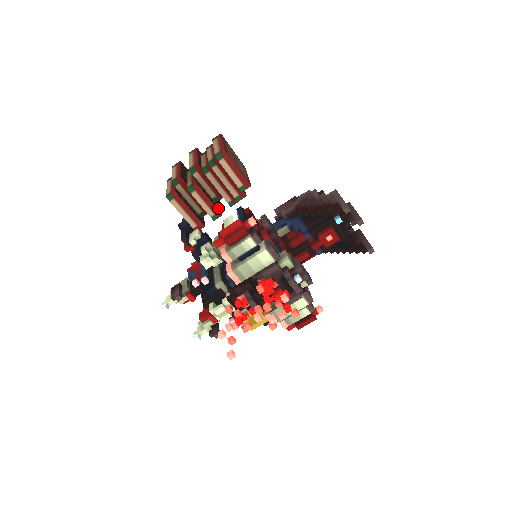
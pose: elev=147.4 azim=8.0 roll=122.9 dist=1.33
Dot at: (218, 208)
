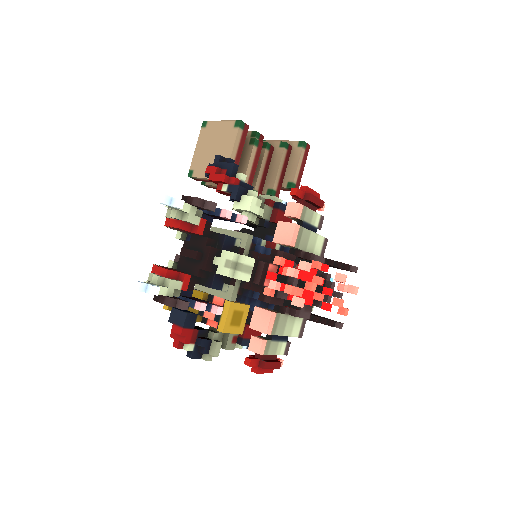
Dot at: occluded
